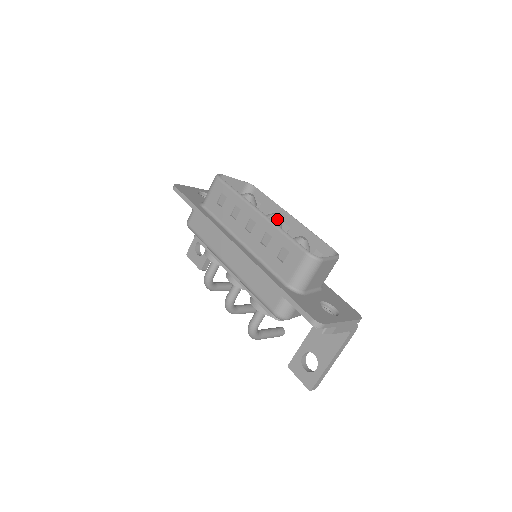
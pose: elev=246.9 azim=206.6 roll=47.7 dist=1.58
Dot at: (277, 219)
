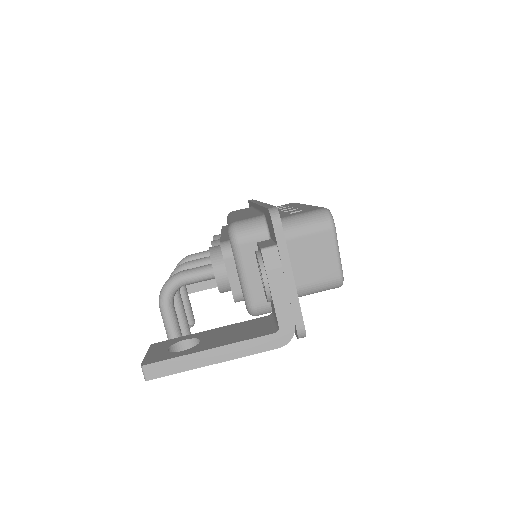
Dot at: occluded
